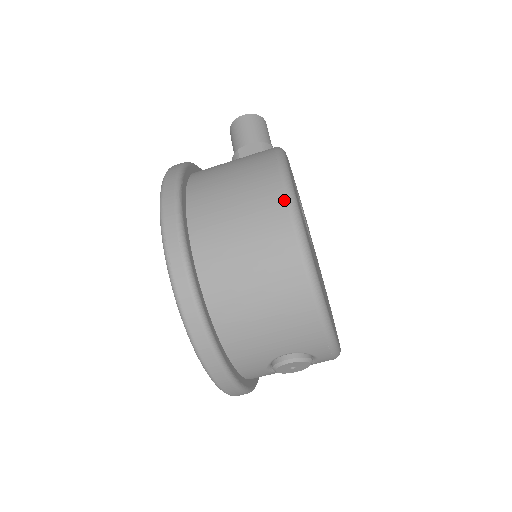
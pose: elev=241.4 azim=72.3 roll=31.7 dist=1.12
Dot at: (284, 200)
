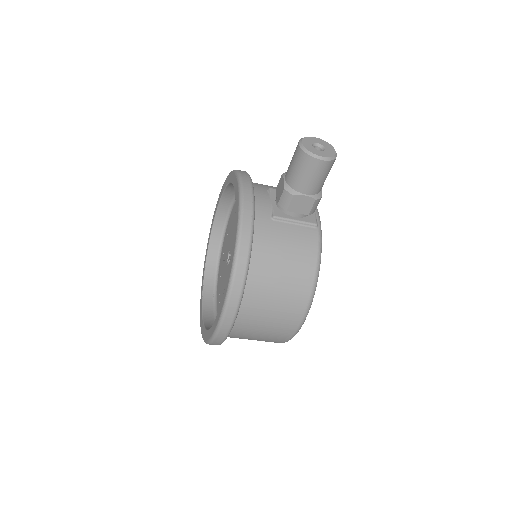
Dot at: (293, 333)
